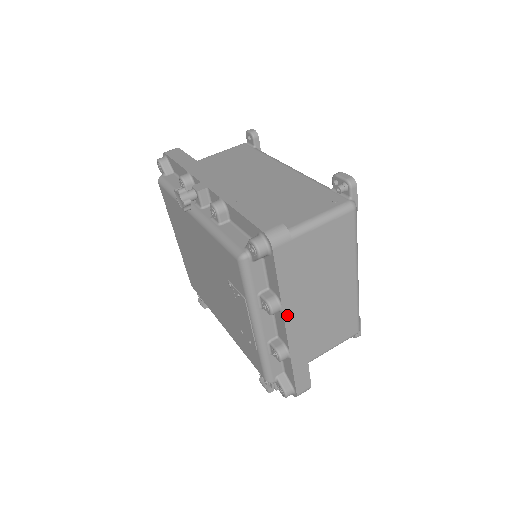
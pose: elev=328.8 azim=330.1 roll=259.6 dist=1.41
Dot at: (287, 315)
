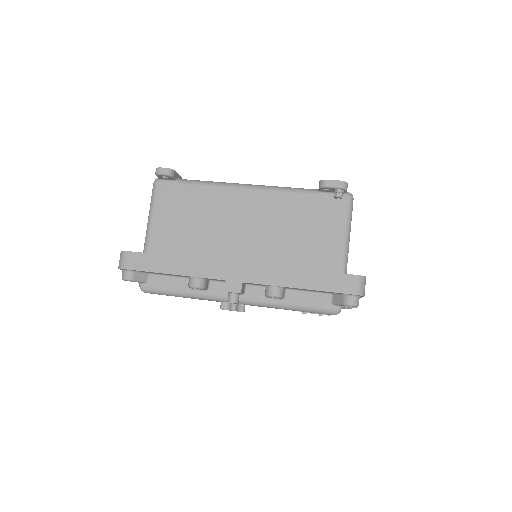
Dot at: occluded
